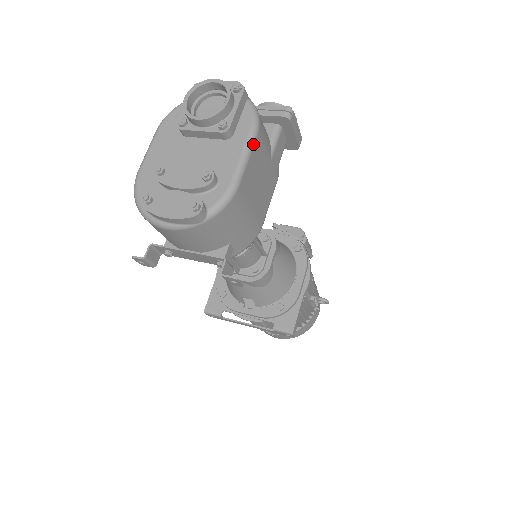
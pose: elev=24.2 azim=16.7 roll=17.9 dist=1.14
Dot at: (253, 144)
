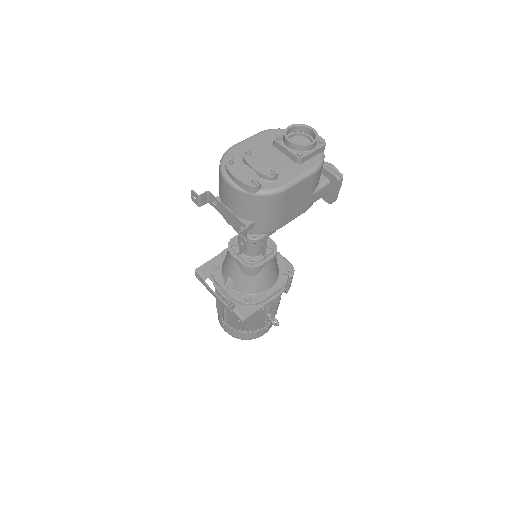
Dot at: (309, 175)
